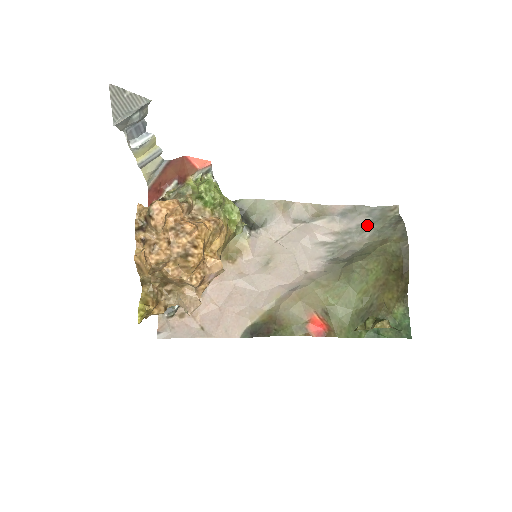
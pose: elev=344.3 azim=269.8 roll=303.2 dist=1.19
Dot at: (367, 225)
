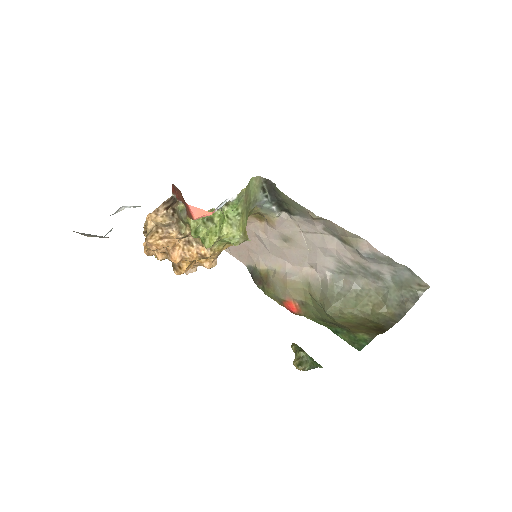
Dot at: (386, 277)
